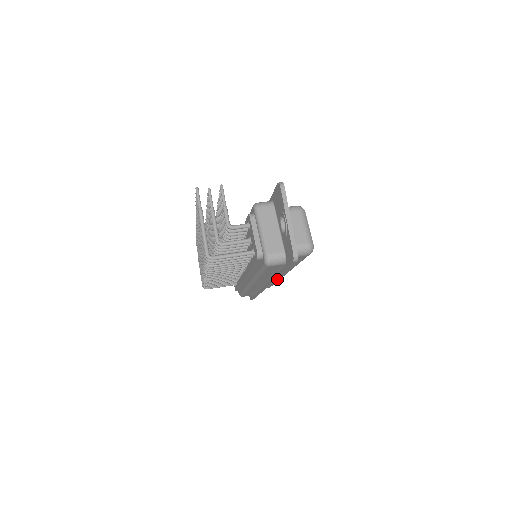
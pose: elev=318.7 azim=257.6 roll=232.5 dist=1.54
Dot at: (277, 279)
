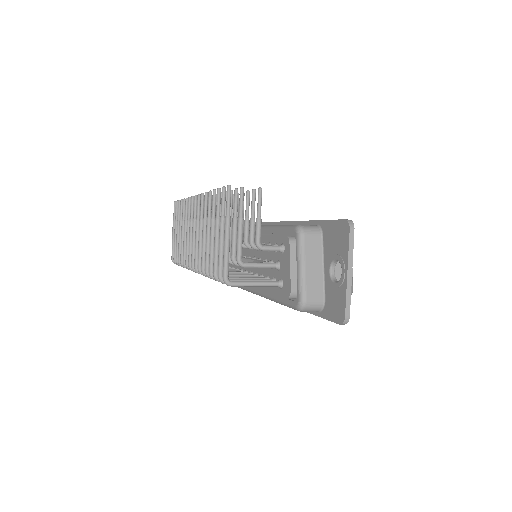
Dot at: occluded
